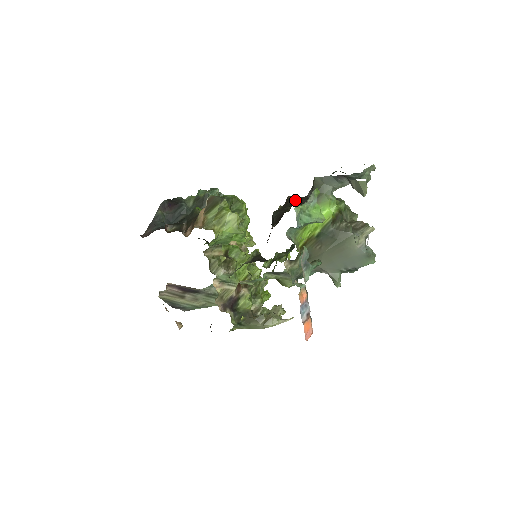
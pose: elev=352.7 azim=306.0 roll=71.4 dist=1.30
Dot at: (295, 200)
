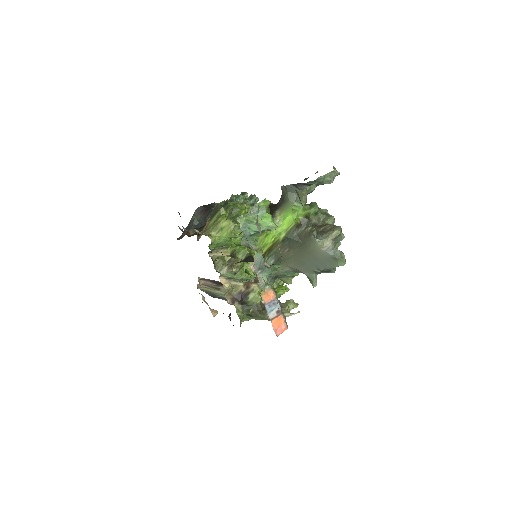
Dot at: (269, 207)
